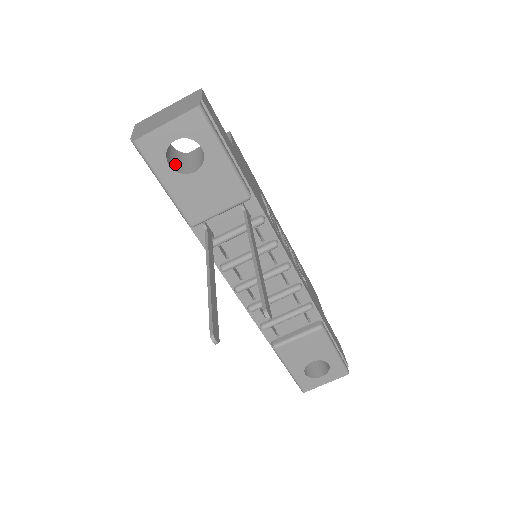
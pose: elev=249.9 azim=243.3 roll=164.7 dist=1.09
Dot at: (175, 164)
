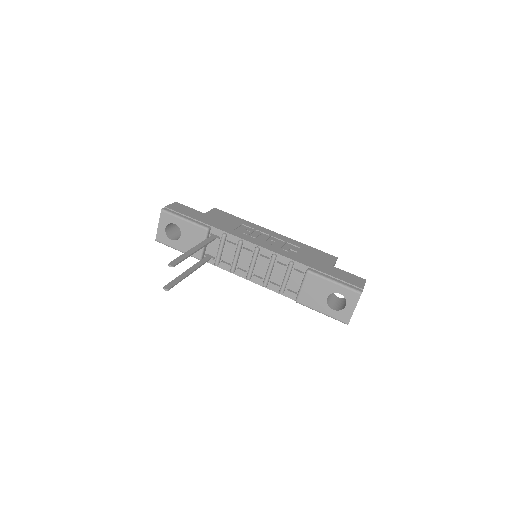
Dot at: occluded
